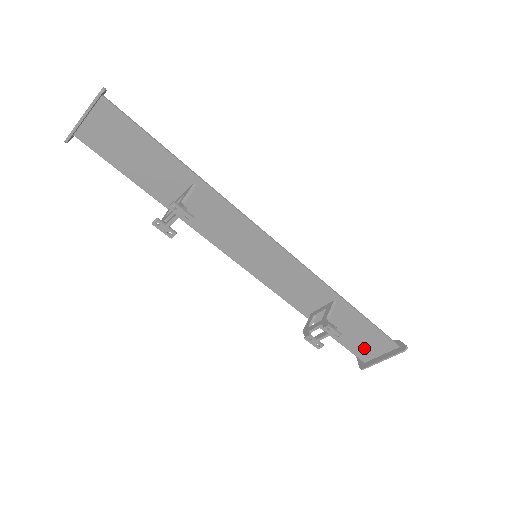
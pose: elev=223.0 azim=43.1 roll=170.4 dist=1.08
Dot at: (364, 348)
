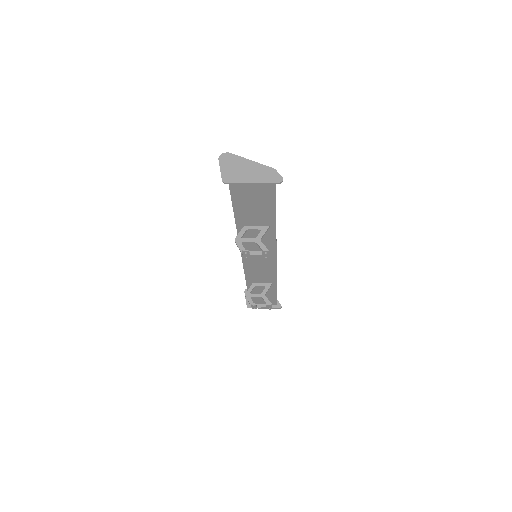
Dot at: (259, 300)
